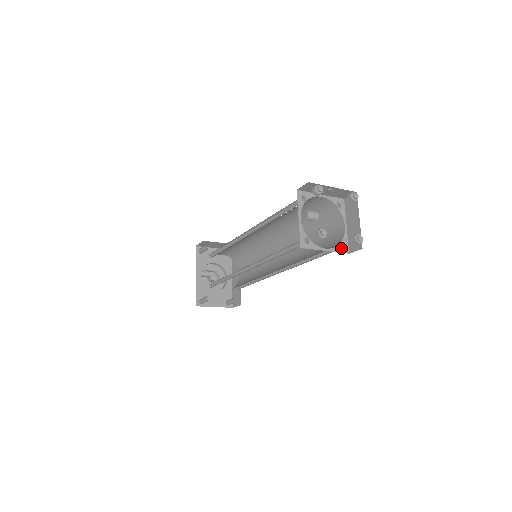
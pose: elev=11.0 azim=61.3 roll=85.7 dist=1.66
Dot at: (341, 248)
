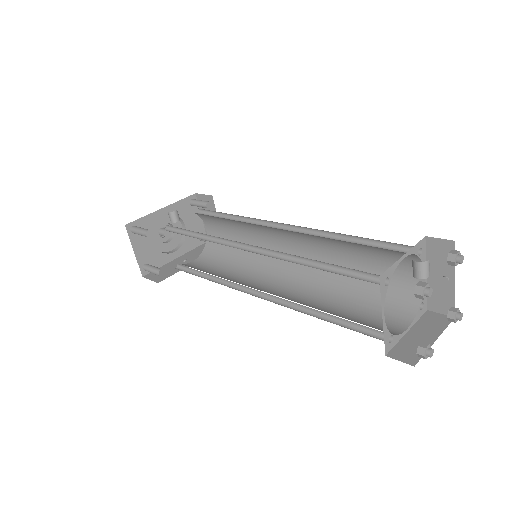
Dot at: (388, 339)
